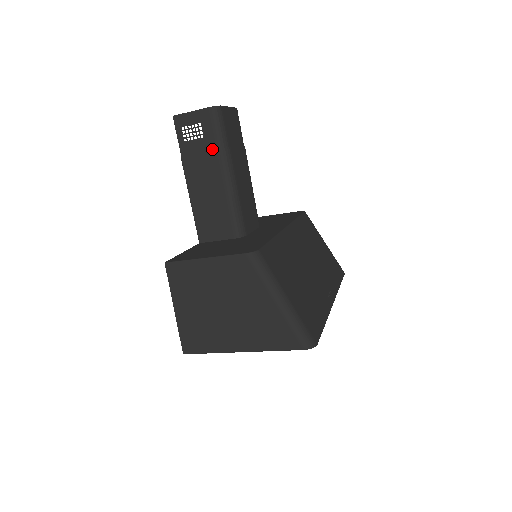
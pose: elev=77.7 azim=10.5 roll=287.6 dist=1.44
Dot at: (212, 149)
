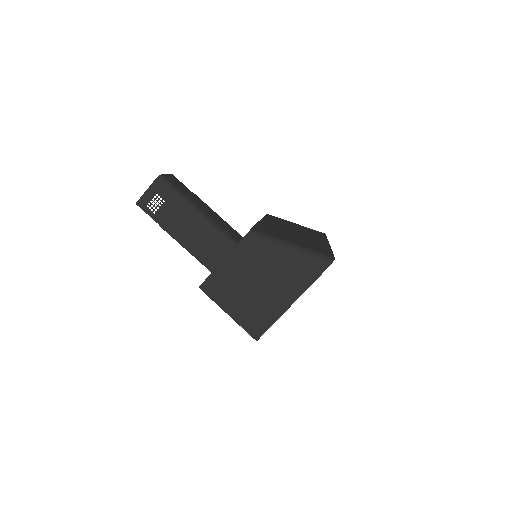
Dot at: (176, 204)
